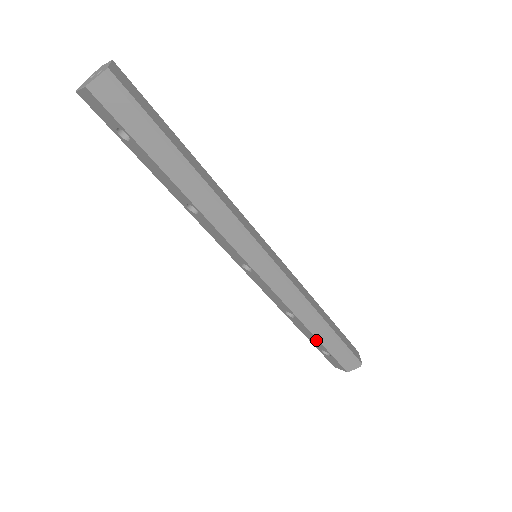
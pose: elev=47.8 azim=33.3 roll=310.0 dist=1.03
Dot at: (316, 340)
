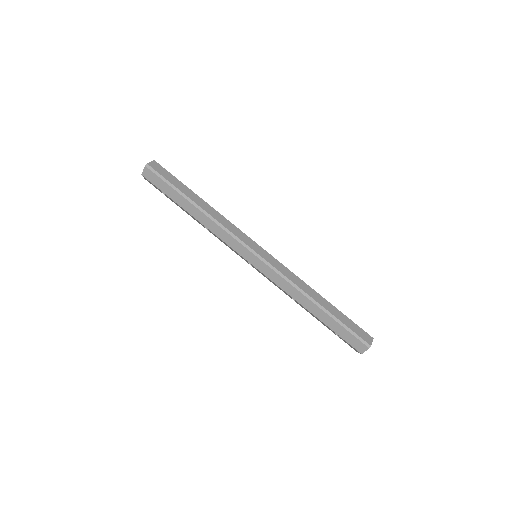
Dot at: (321, 321)
